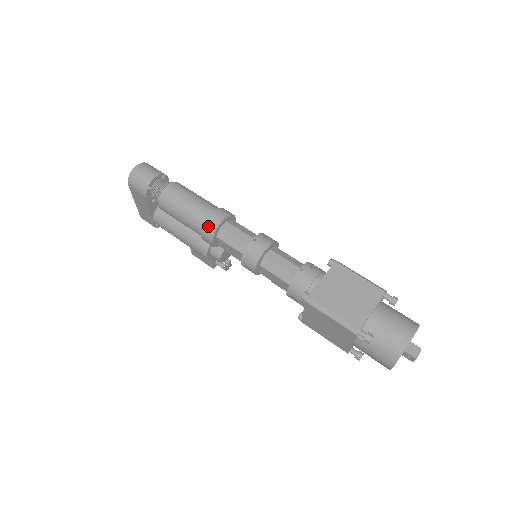
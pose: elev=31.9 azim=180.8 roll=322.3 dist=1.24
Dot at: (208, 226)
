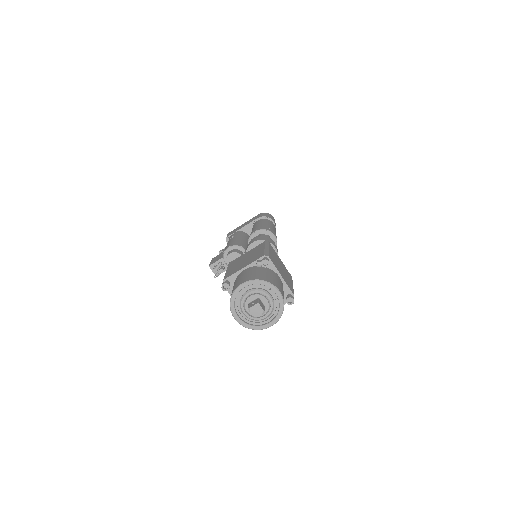
Dot at: (267, 228)
